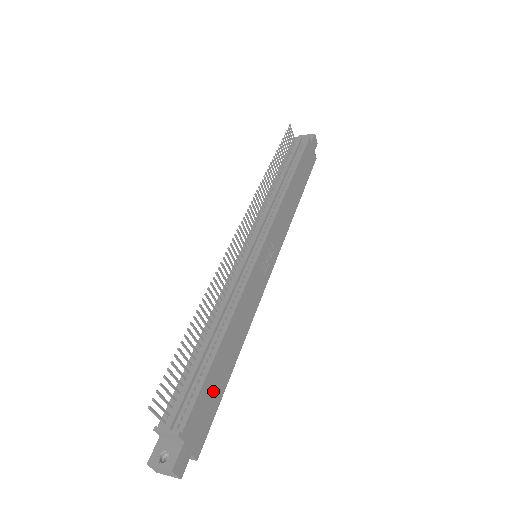
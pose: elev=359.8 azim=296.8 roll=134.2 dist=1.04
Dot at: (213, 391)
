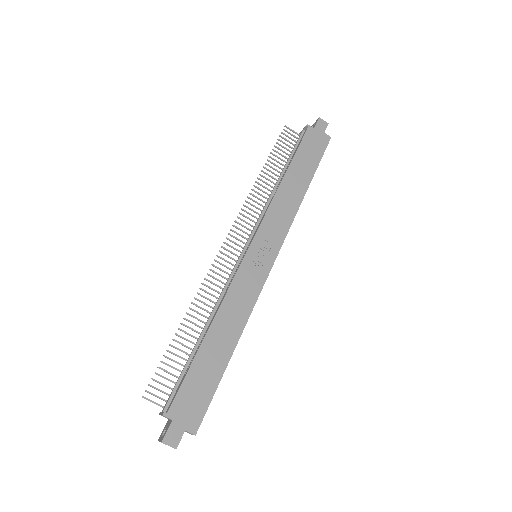
Dot at: (204, 378)
